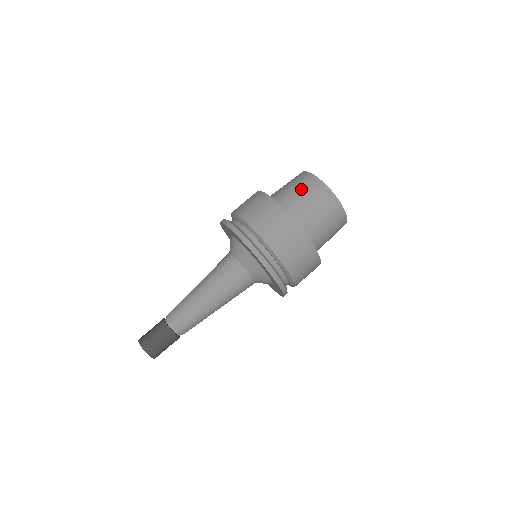
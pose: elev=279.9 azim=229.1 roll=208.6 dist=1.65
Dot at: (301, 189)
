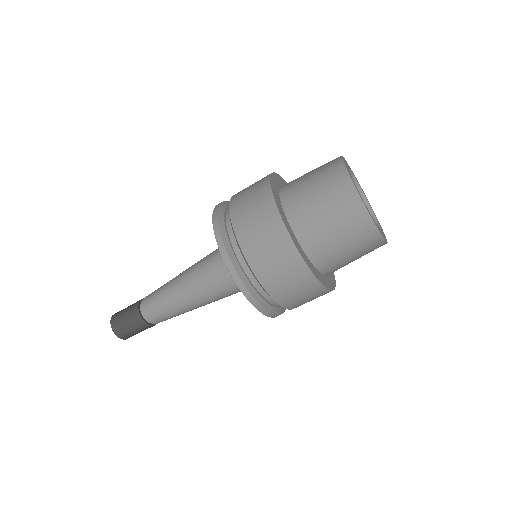
Dot at: (348, 241)
